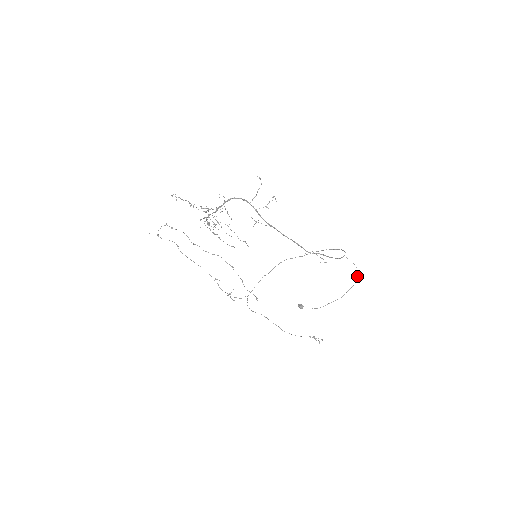
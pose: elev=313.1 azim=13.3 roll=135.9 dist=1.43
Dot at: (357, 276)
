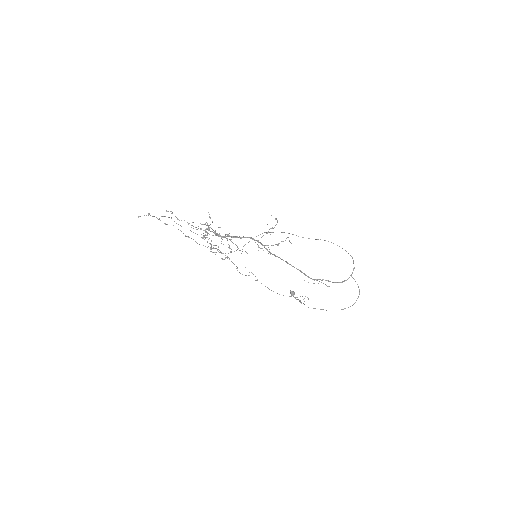
Dot at: occluded
